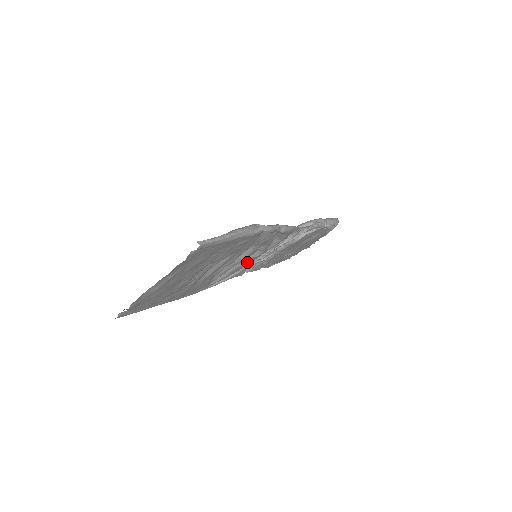
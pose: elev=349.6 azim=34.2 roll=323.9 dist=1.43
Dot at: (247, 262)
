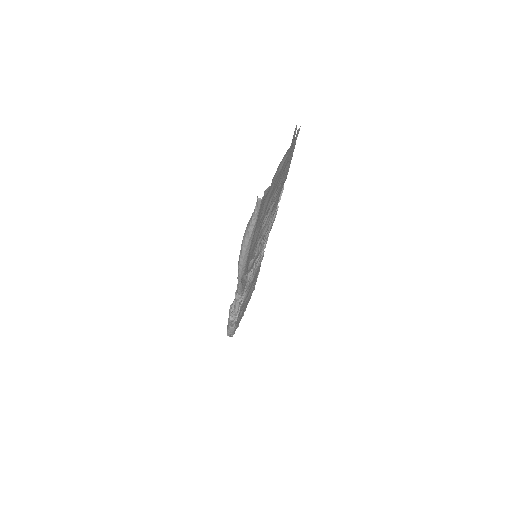
Dot at: (259, 251)
